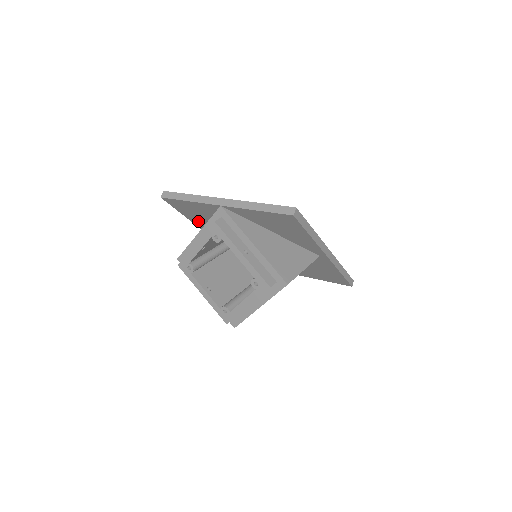
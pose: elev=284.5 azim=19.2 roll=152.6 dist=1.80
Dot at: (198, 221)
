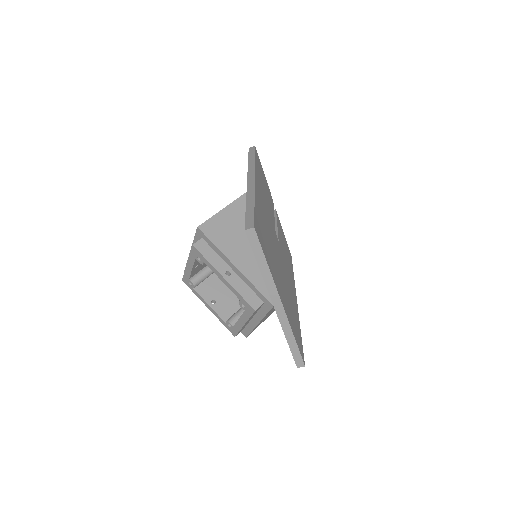
Dot at: occluded
